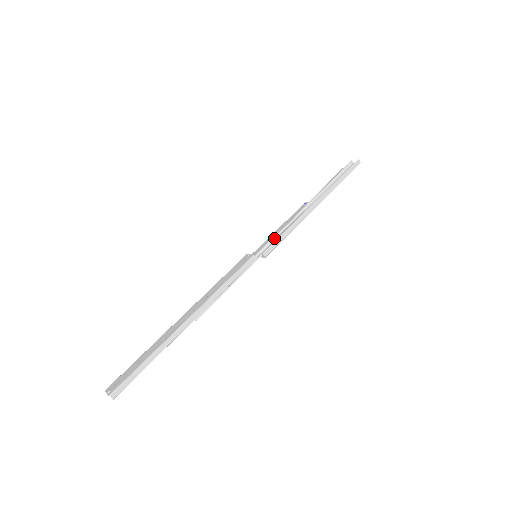
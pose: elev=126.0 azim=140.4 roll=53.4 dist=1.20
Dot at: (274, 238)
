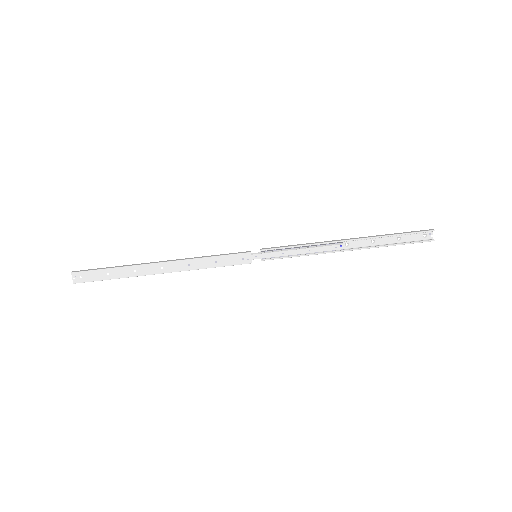
Dot at: (284, 255)
